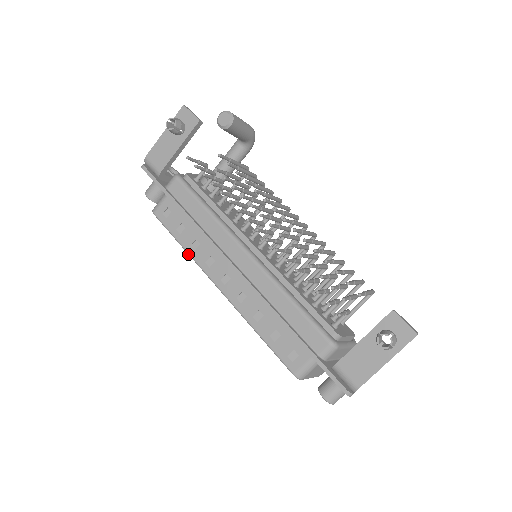
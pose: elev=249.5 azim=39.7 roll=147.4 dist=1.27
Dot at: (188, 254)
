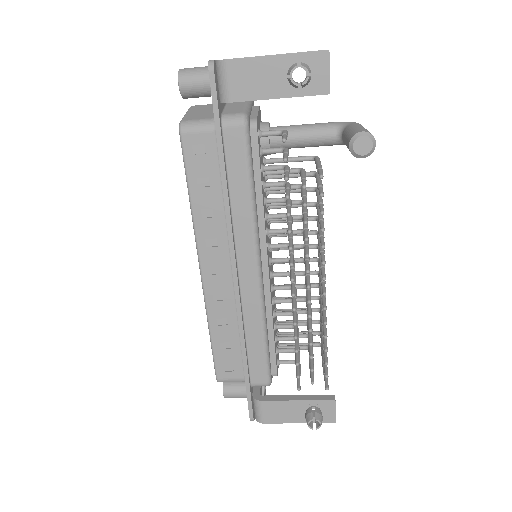
Dot at: (191, 214)
